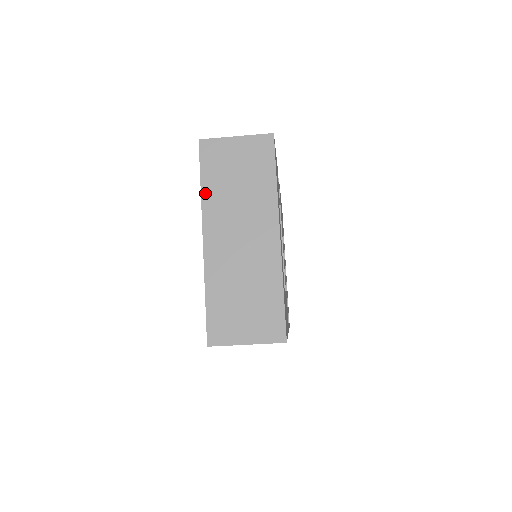
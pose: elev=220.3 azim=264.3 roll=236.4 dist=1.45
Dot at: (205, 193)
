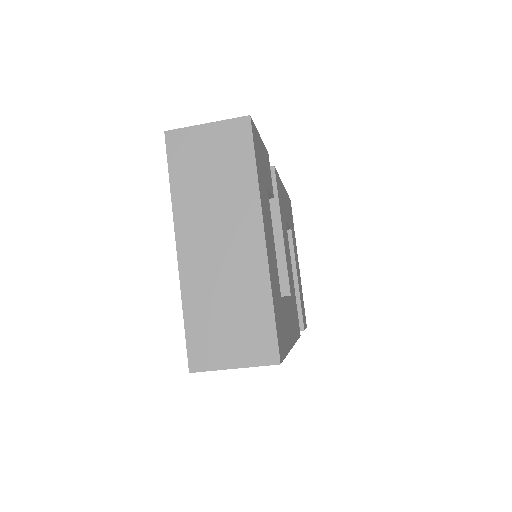
Dot at: (175, 193)
